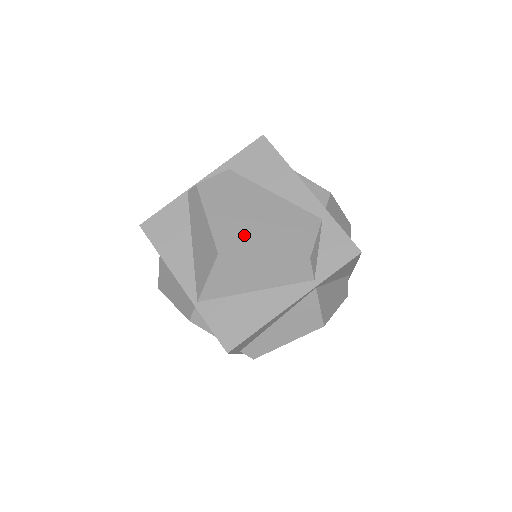
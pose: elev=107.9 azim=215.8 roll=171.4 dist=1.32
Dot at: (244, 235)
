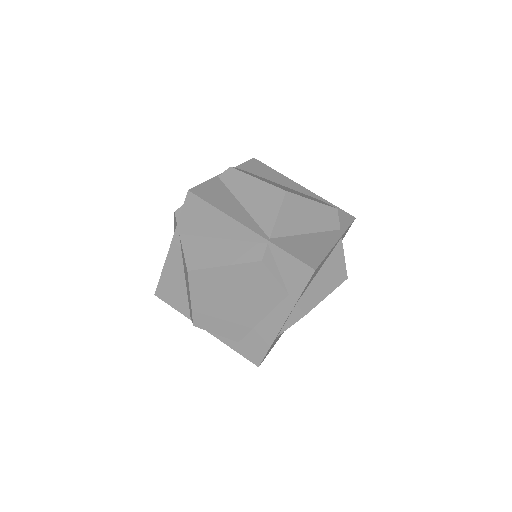
Dot at: occluded
